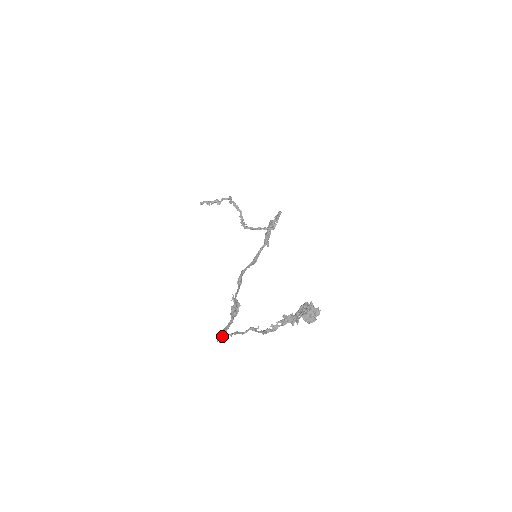
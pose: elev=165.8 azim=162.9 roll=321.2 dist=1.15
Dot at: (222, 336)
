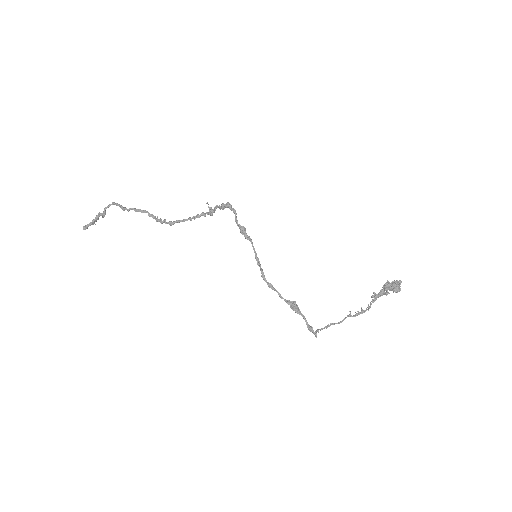
Dot at: (315, 332)
